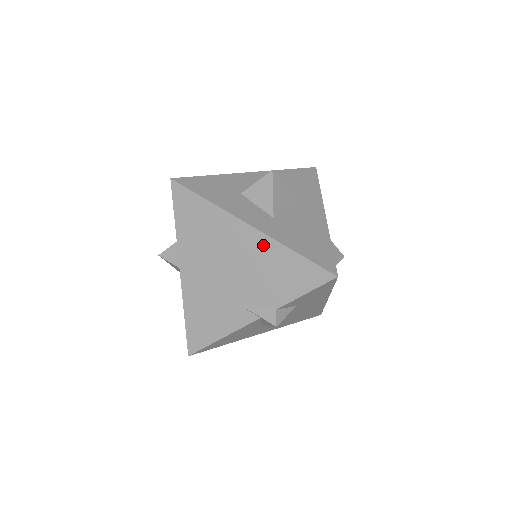
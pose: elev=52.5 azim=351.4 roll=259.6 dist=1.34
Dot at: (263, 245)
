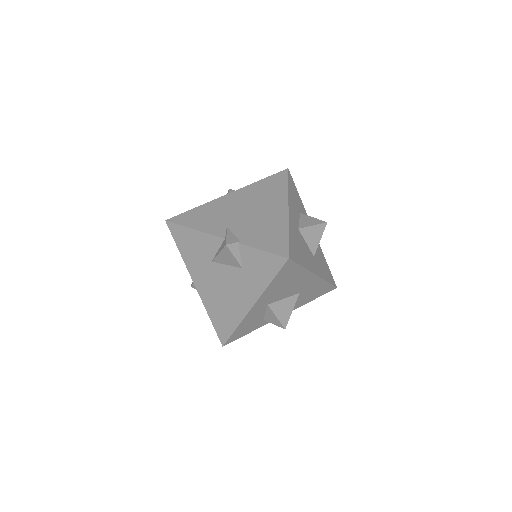
Dot at: (280, 218)
